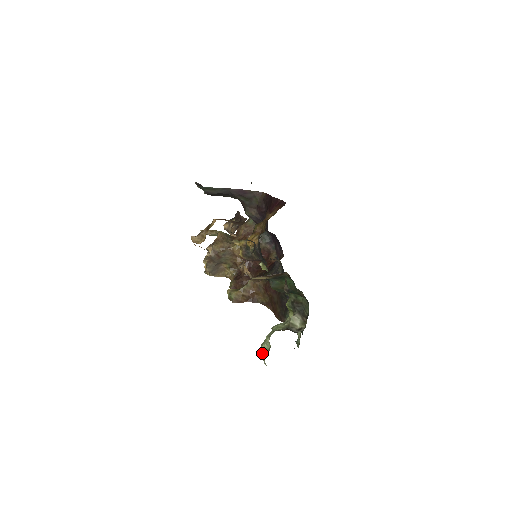
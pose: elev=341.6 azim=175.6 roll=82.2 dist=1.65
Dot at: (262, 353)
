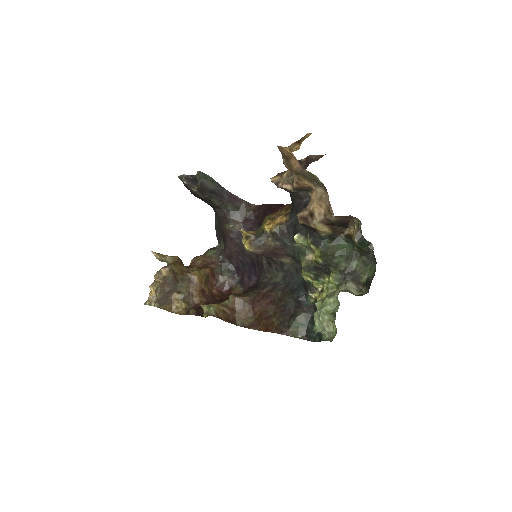
Dot at: (324, 316)
